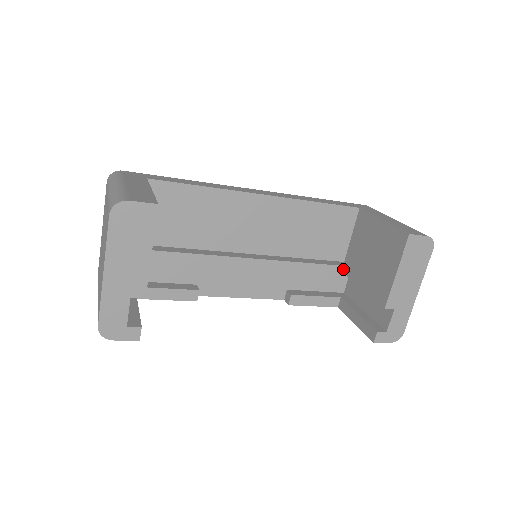
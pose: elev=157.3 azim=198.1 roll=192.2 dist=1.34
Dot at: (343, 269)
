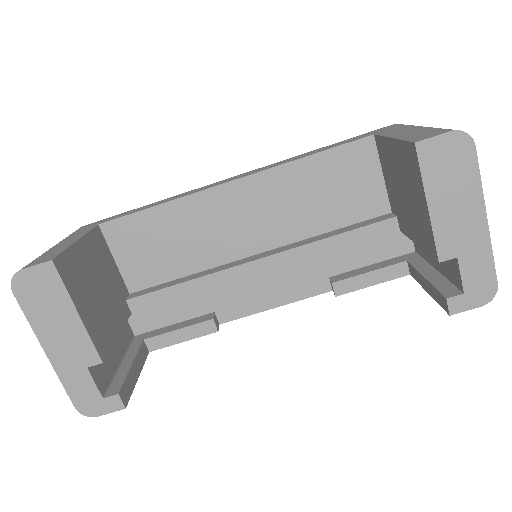
Dot at: (389, 224)
